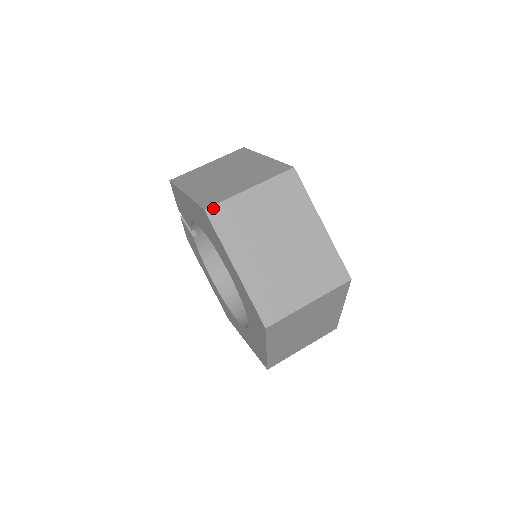
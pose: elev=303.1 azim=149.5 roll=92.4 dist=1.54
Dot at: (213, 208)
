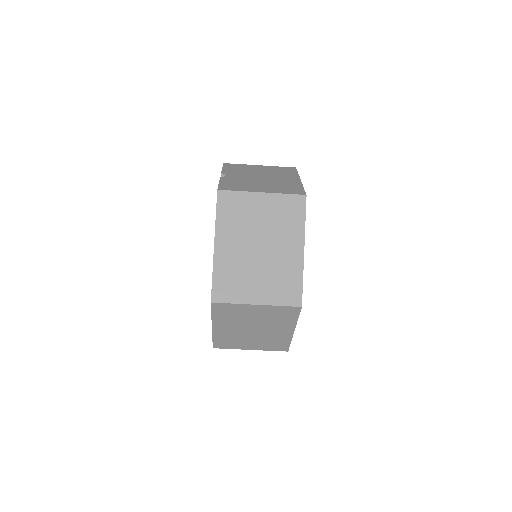
Dot at: (218, 304)
